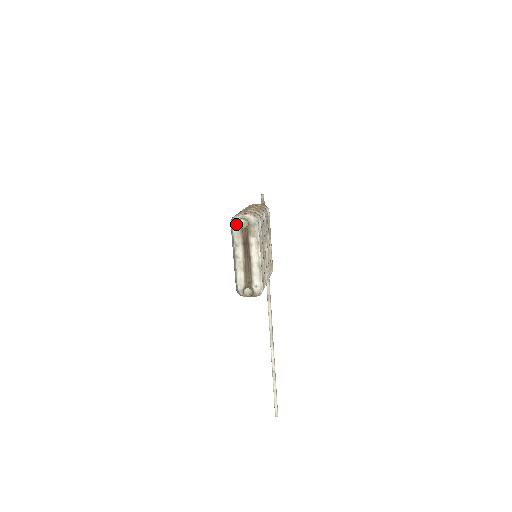
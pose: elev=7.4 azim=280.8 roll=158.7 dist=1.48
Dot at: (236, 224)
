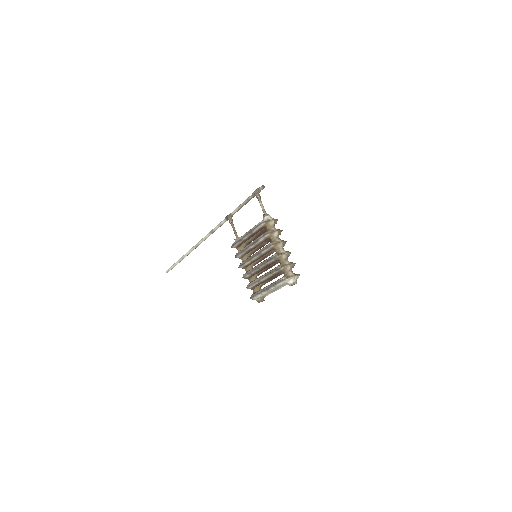
Dot at: (287, 283)
